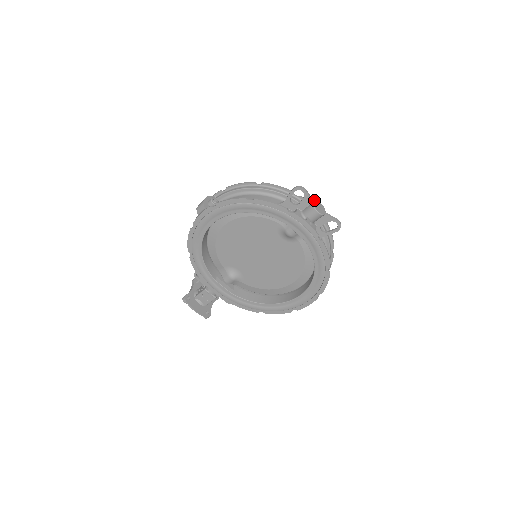
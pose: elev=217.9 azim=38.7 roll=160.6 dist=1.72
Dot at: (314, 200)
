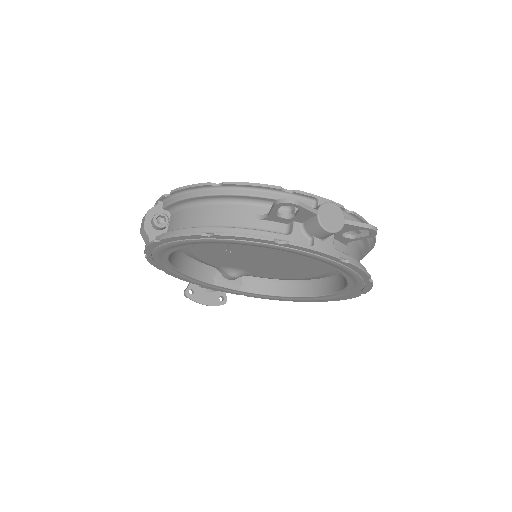
Dot at: (319, 207)
